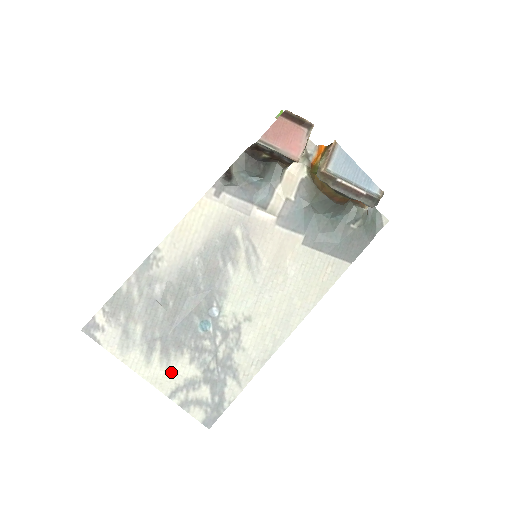
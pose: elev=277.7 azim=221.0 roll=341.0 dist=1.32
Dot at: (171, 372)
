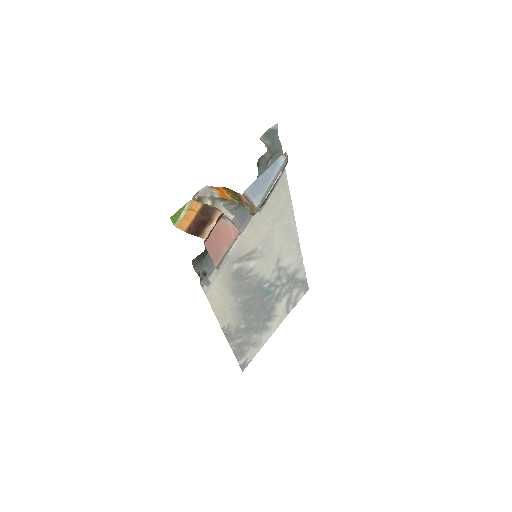
Dot at: (280, 314)
